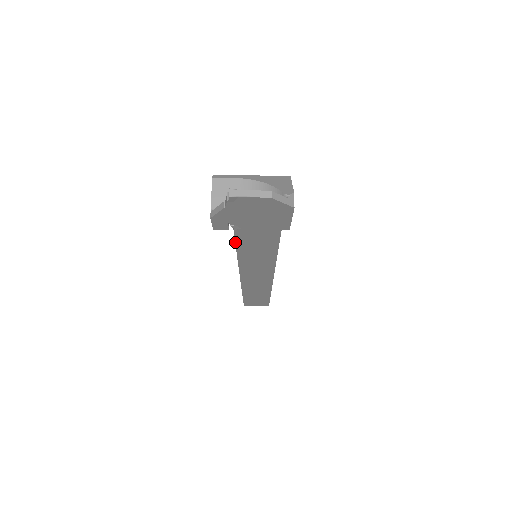
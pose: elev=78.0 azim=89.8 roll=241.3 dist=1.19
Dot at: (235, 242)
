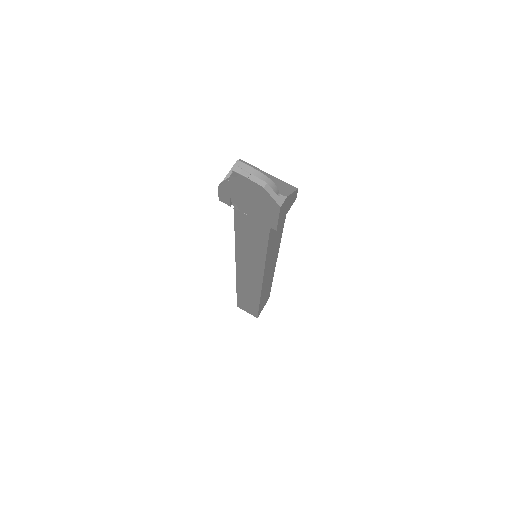
Dot at: (234, 223)
